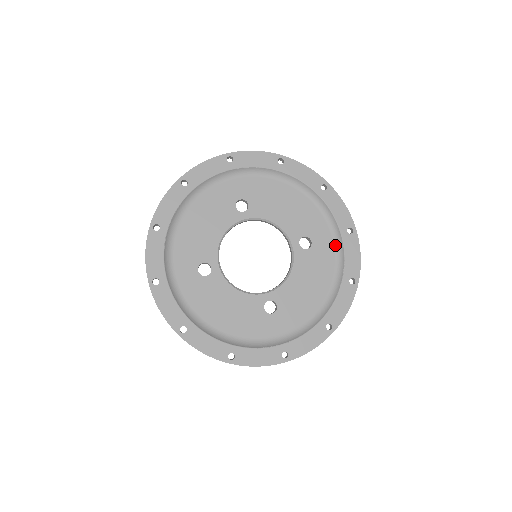
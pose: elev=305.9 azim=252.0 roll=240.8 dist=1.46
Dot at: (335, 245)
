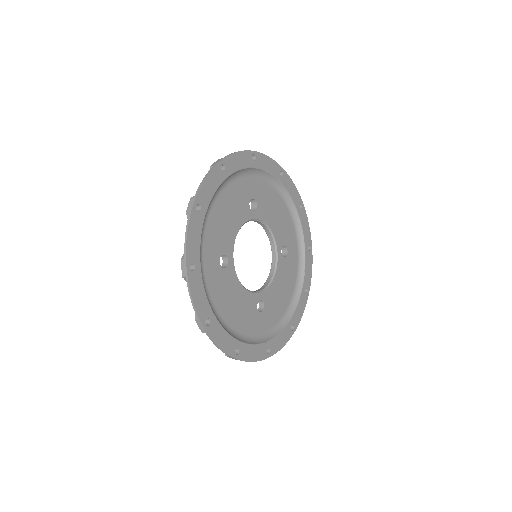
Dot at: (299, 258)
